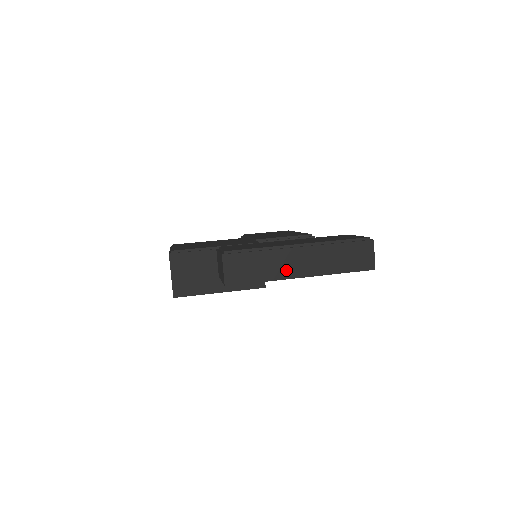
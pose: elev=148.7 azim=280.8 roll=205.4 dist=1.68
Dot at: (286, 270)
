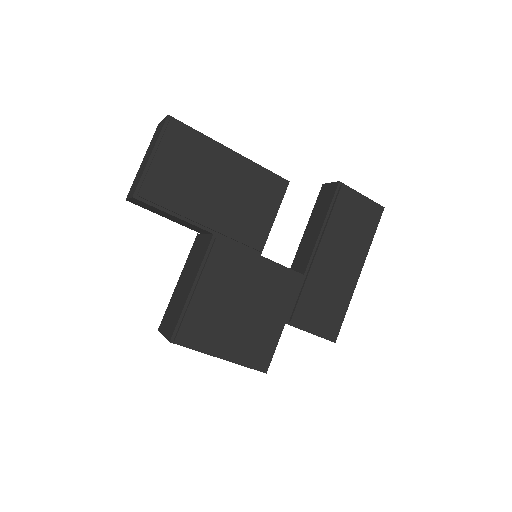
Dot at: occluded
